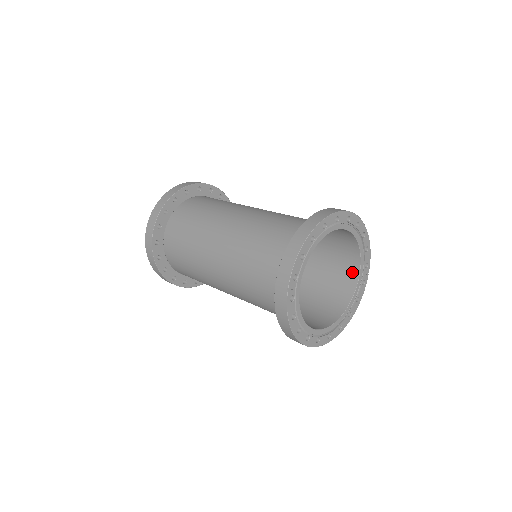
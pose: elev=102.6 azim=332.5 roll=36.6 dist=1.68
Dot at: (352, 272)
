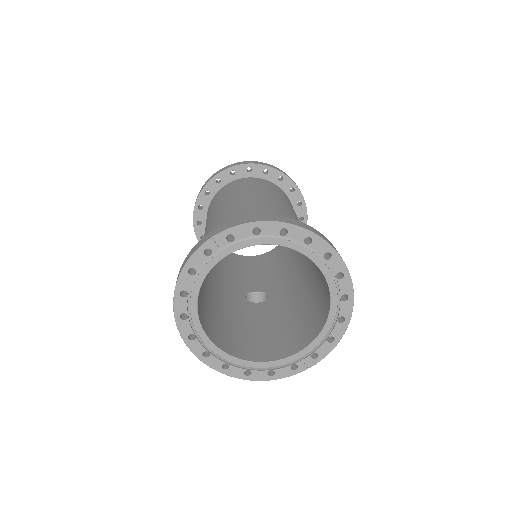
Dot at: (297, 345)
